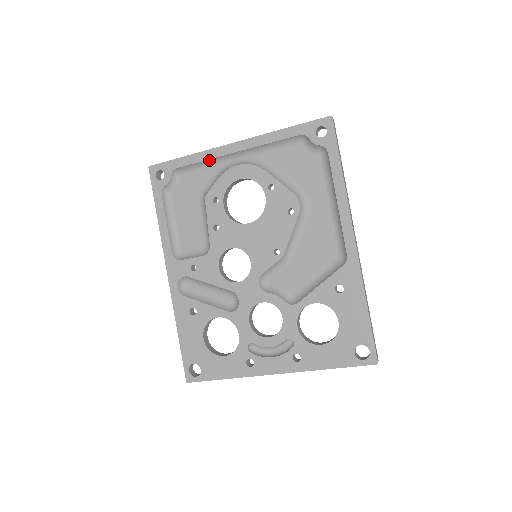
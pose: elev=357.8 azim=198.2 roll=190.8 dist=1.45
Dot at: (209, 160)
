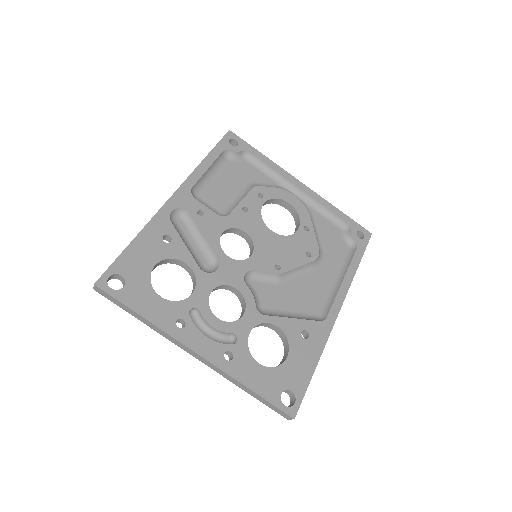
Dot at: (276, 173)
